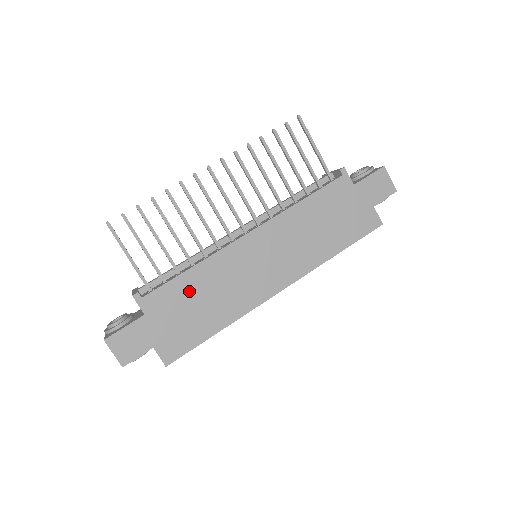
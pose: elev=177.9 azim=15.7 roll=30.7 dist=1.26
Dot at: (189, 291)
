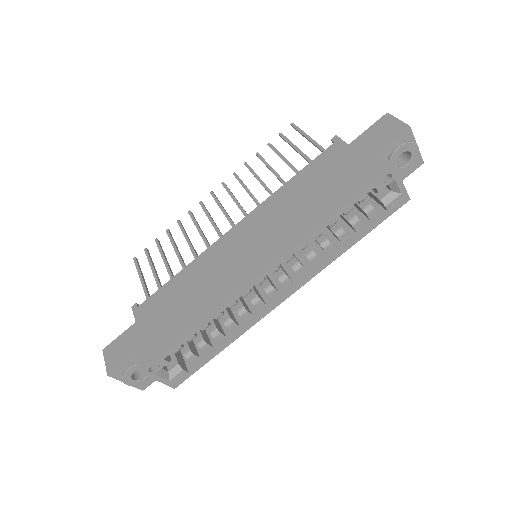
Dot at: (174, 293)
